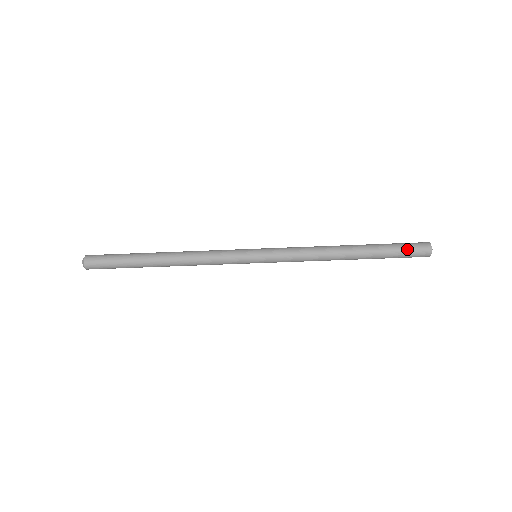
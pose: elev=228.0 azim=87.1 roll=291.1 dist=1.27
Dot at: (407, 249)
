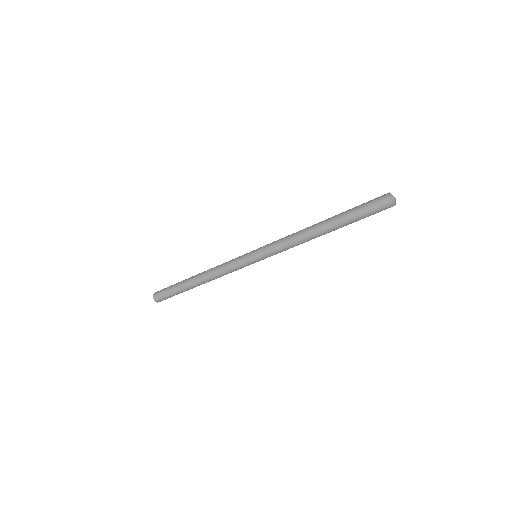
Dot at: (367, 204)
